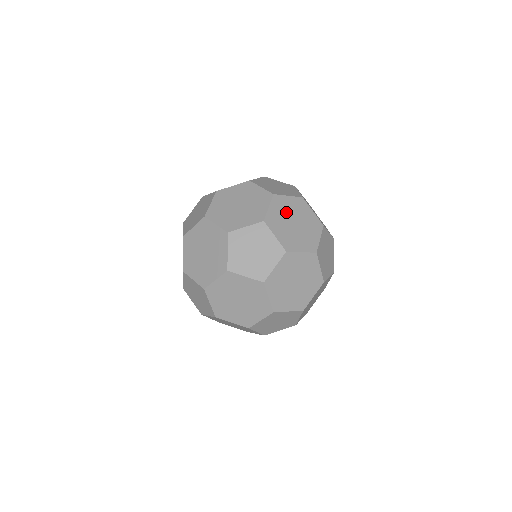
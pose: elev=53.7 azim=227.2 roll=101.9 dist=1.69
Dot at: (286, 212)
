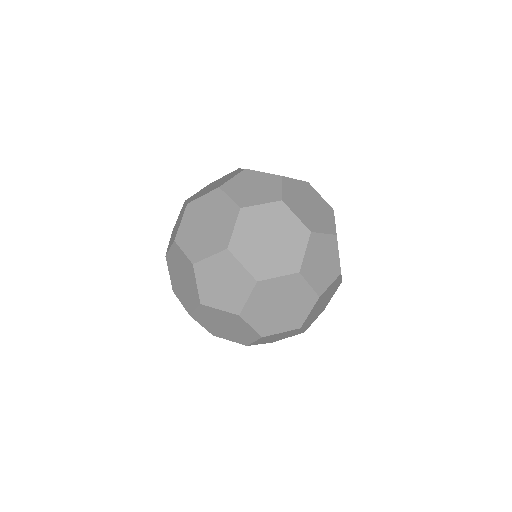
Dot at: (287, 293)
